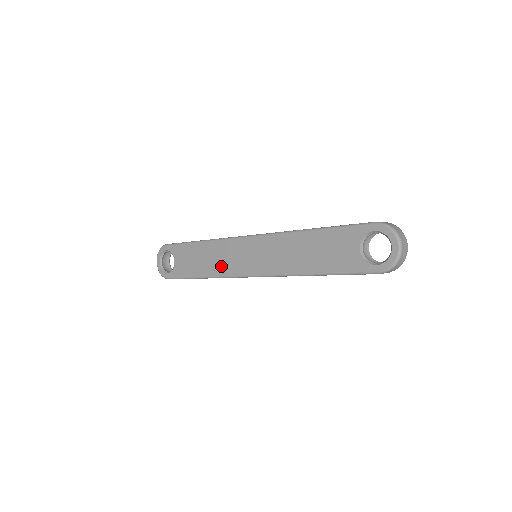
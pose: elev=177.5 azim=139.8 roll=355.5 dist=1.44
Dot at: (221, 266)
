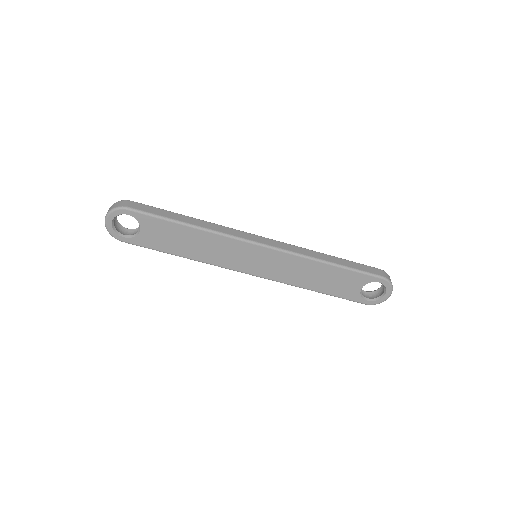
Dot at: (214, 256)
